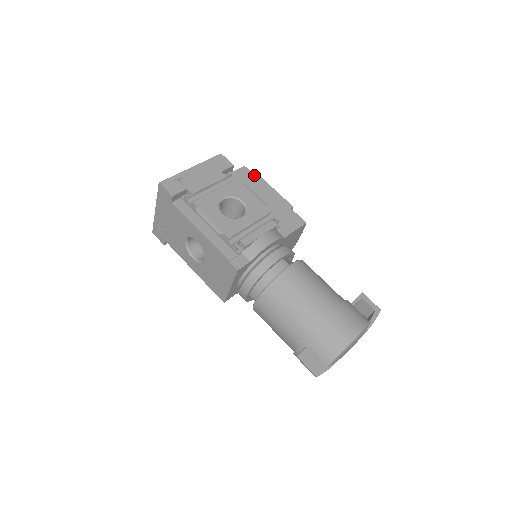
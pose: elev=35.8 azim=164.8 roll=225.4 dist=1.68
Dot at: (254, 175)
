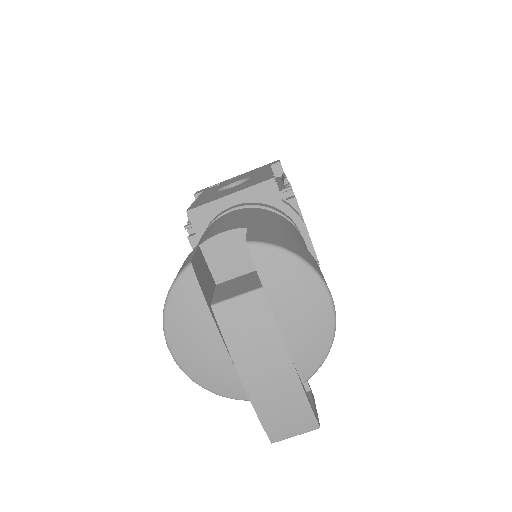
Dot at: occluded
